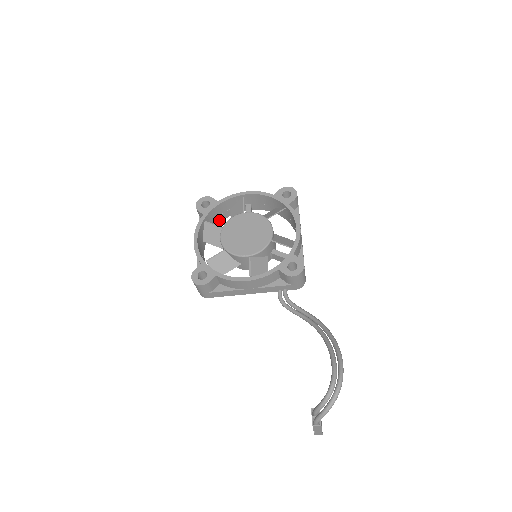
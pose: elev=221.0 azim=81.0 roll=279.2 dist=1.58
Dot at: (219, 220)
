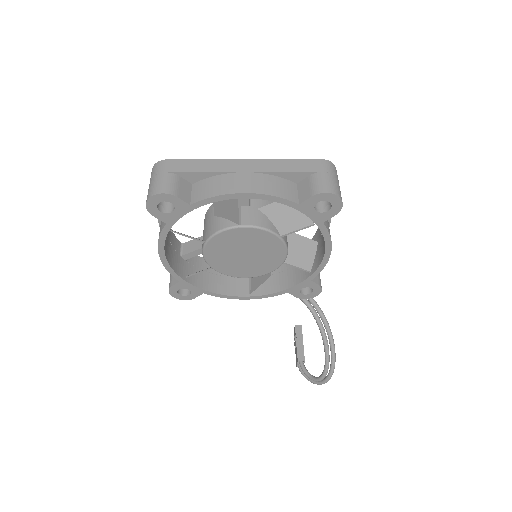
Dot at: occluded
